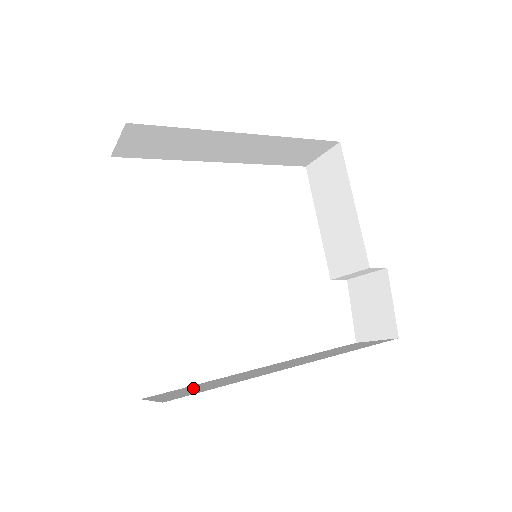
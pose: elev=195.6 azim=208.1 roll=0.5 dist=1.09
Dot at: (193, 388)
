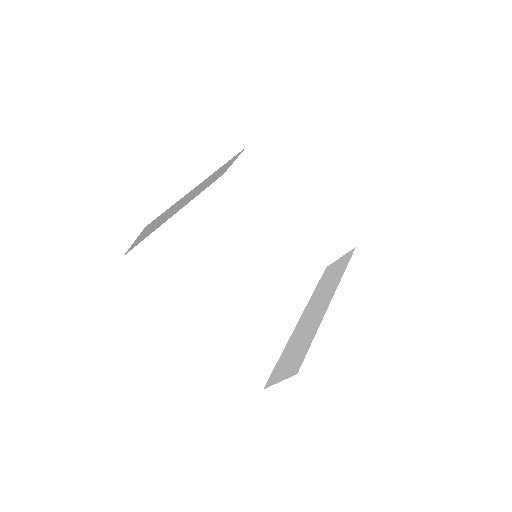
Dot at: (288, 359)
